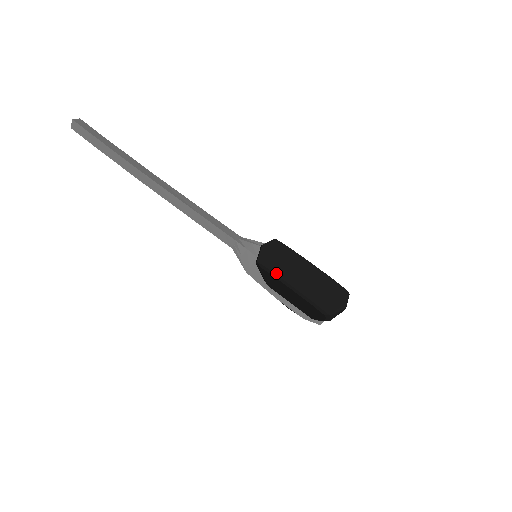
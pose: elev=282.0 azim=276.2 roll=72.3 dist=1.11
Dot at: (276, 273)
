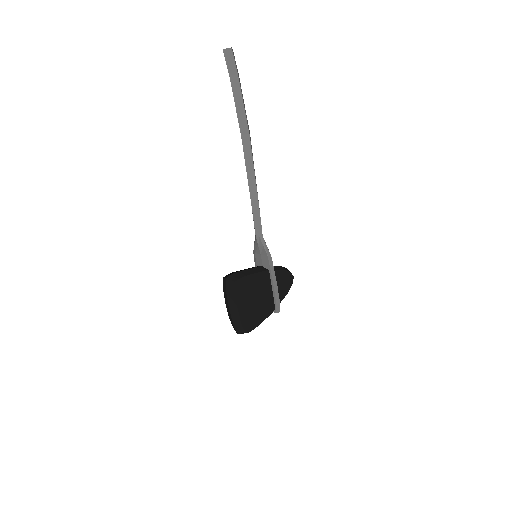
Dot at: (224, 293)
